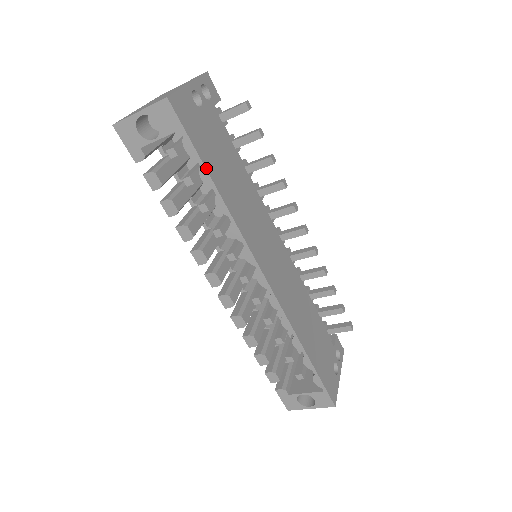
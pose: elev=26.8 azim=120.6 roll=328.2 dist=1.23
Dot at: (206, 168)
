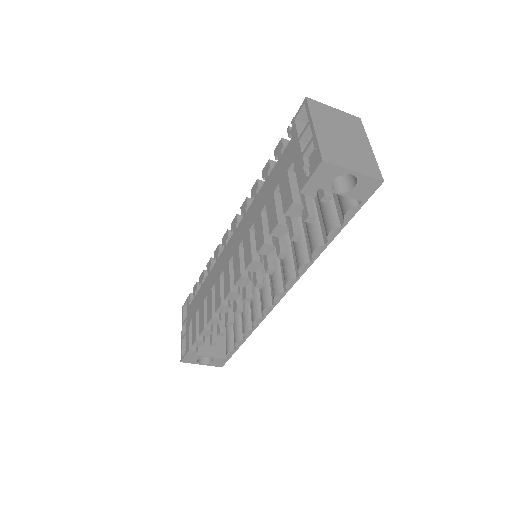
Dot at: occluded
